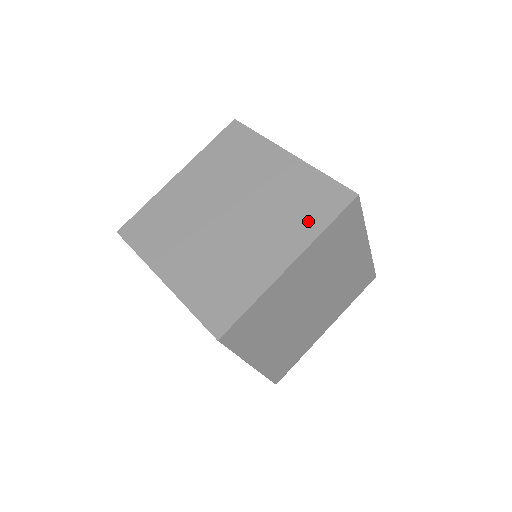
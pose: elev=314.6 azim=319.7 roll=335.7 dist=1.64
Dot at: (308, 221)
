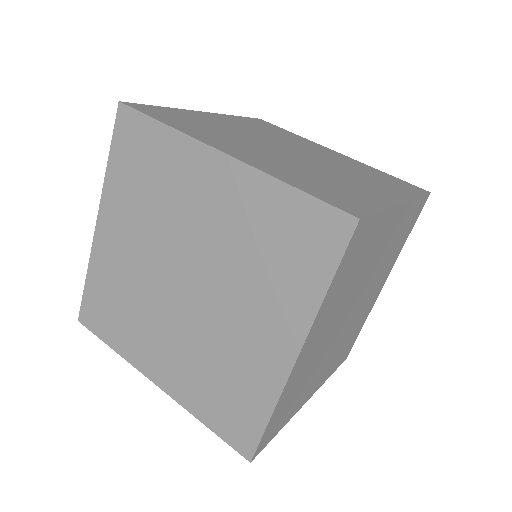
Dot at: (396, 187)
